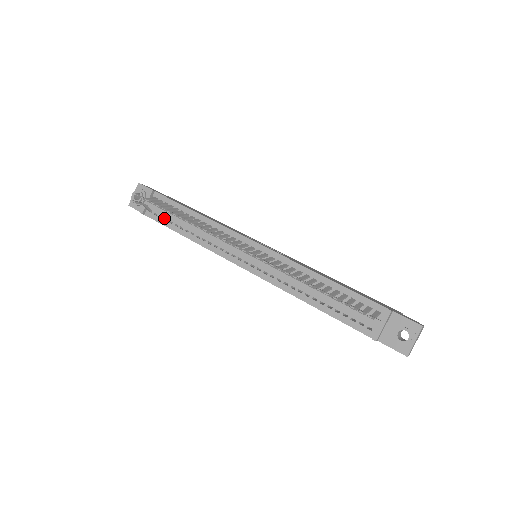
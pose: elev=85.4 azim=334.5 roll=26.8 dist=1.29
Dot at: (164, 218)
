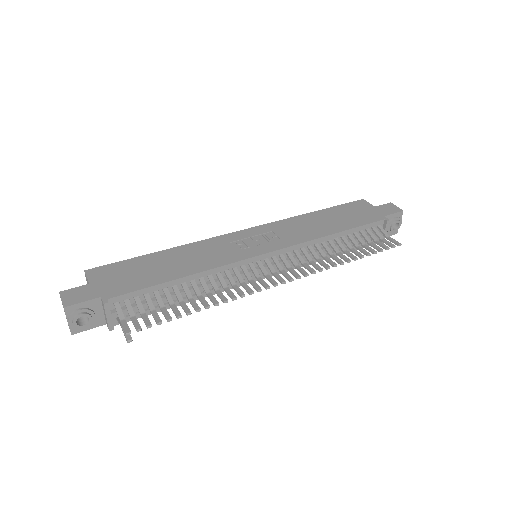
Dot at: occluded
